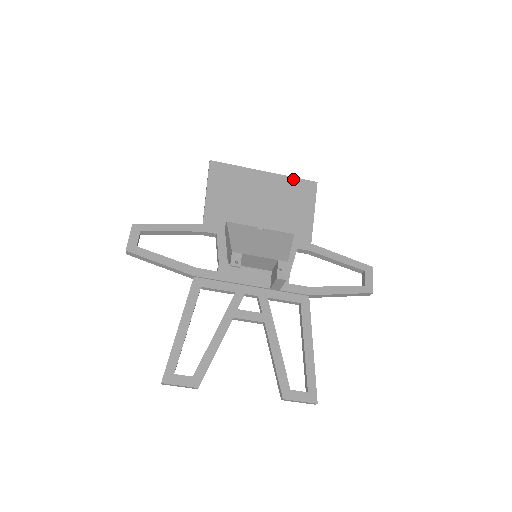
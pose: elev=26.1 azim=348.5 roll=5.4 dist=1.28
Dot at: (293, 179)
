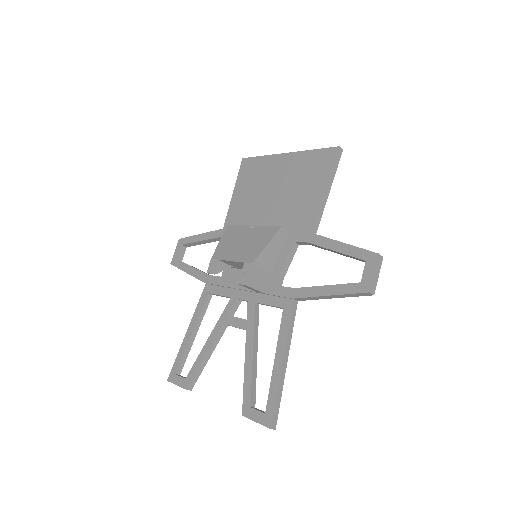
Dot at: (313, 152)
